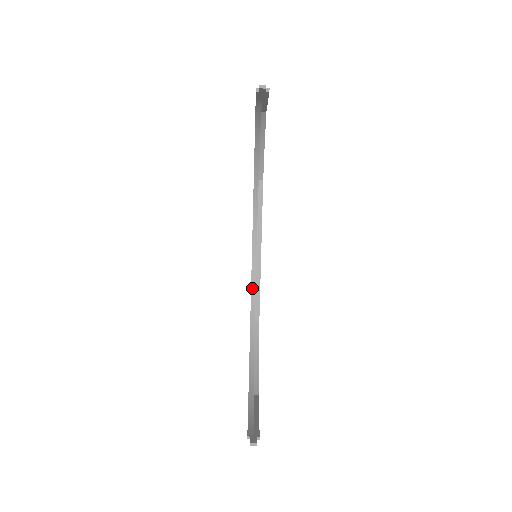
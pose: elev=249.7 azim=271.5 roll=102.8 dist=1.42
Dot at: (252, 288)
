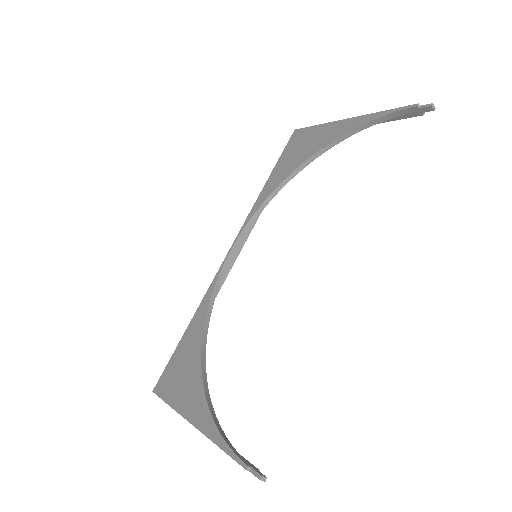
Dot at: (214, 289)
